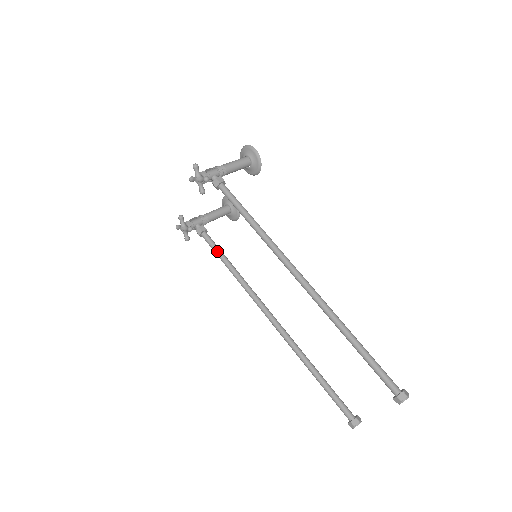
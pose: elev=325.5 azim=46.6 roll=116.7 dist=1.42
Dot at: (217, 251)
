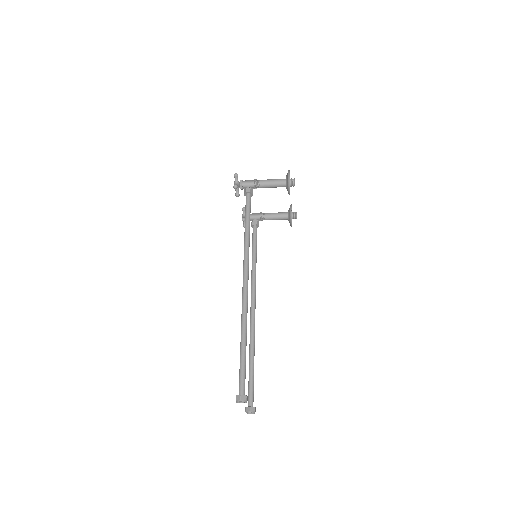
Dot at: (253, 243)
